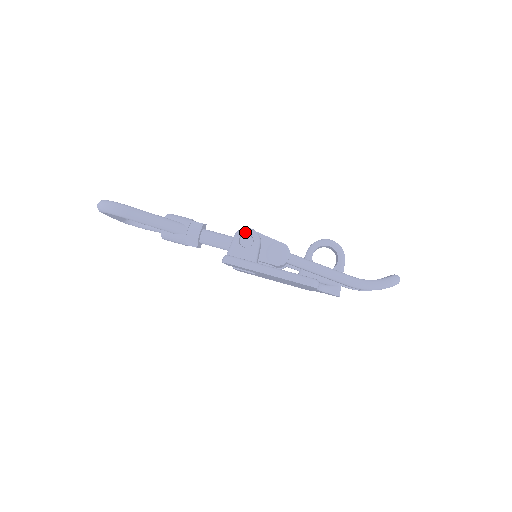
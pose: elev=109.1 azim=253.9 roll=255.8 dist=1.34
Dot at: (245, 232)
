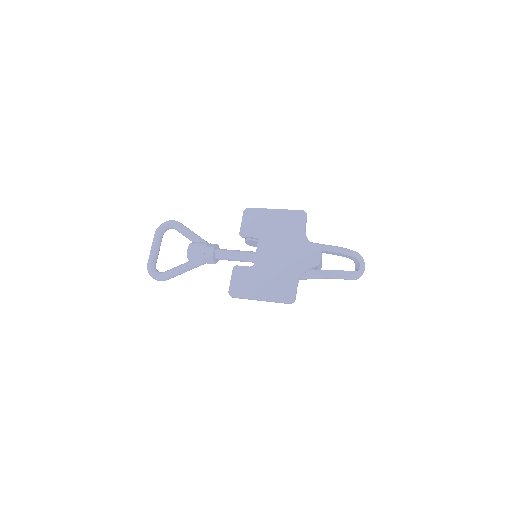
Dot at: occluded
